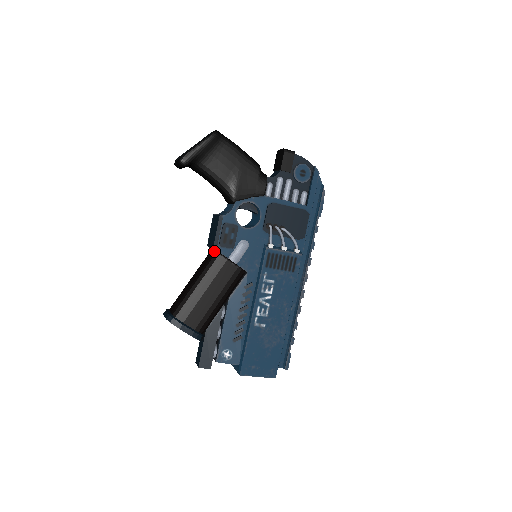
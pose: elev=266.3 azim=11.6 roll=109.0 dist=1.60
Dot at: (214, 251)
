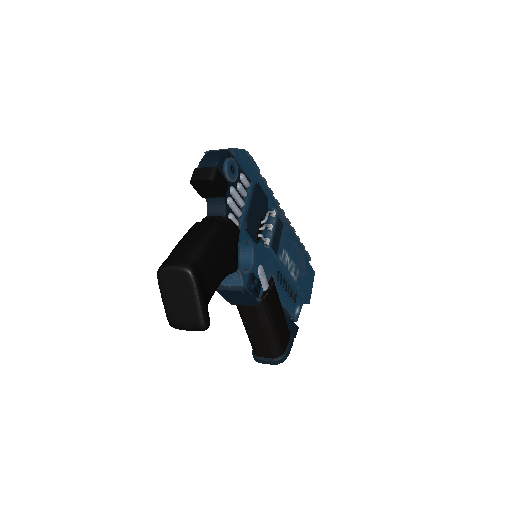
Dot at: occluded
